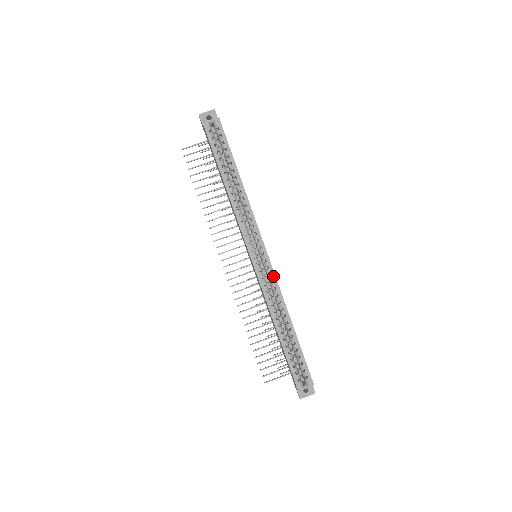
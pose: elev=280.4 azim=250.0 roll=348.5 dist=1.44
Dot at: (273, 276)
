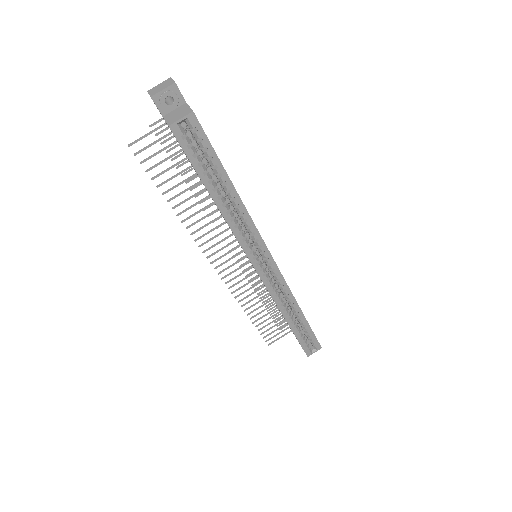
Dot at: (282, 280)
